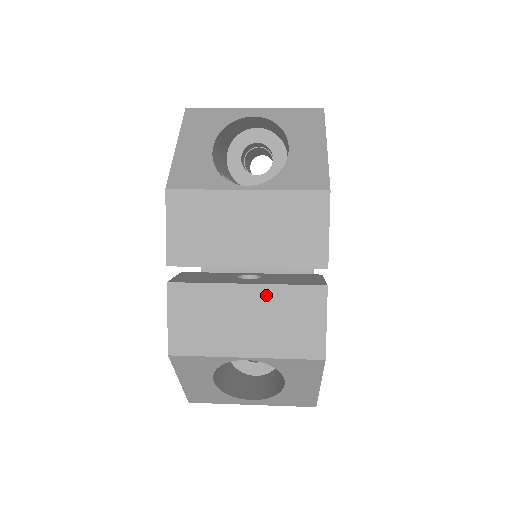
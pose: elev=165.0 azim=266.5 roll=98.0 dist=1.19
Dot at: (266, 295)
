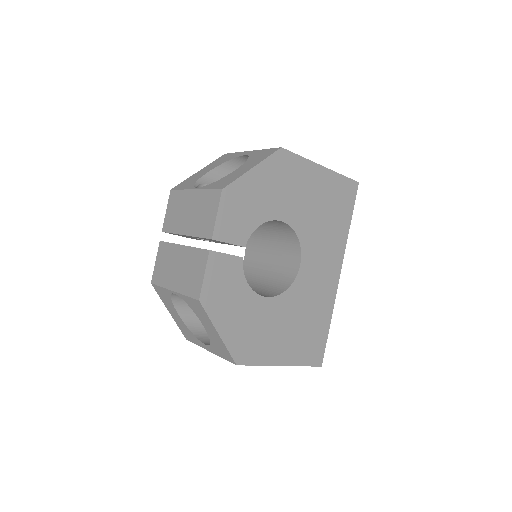
Dot at: (187, 253)
